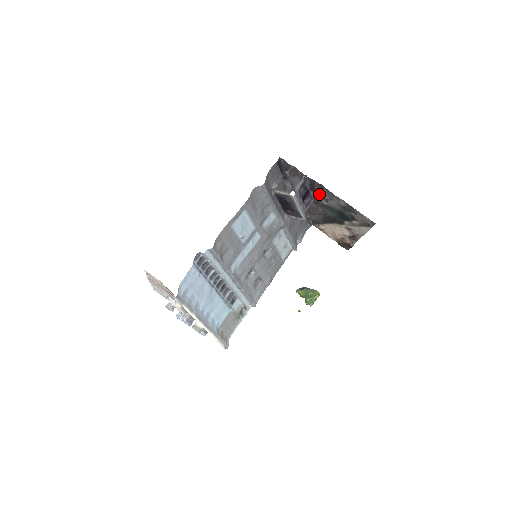
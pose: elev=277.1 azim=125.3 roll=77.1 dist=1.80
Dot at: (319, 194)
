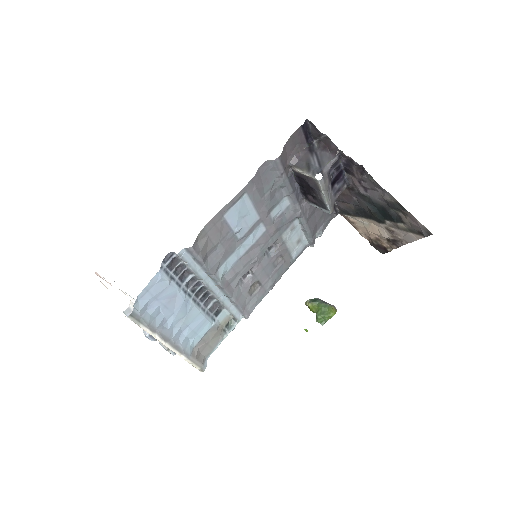
Dot at: (356, 179)
